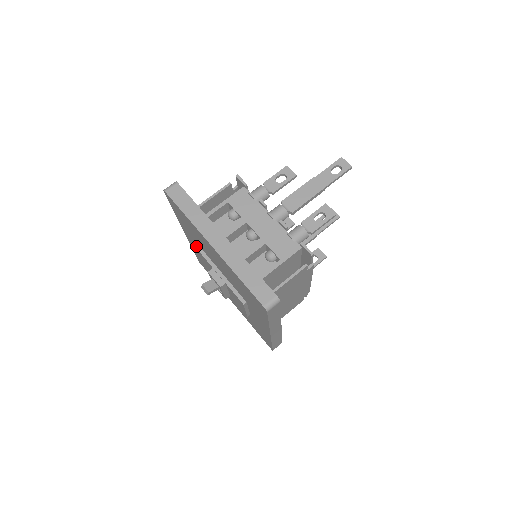
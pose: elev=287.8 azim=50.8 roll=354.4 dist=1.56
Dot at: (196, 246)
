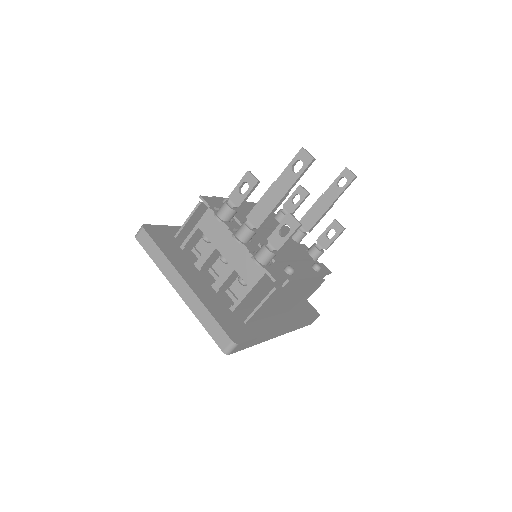
Dot at: occluded
